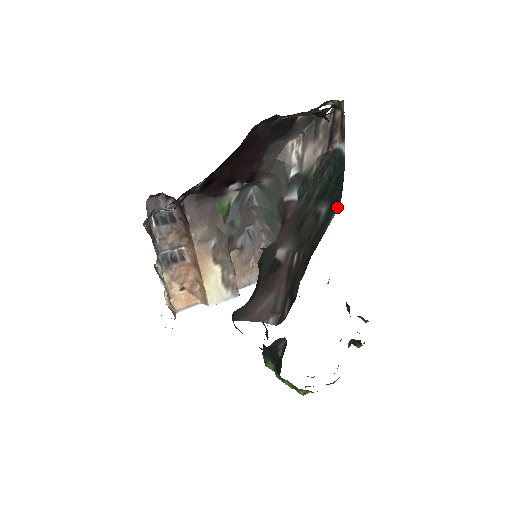
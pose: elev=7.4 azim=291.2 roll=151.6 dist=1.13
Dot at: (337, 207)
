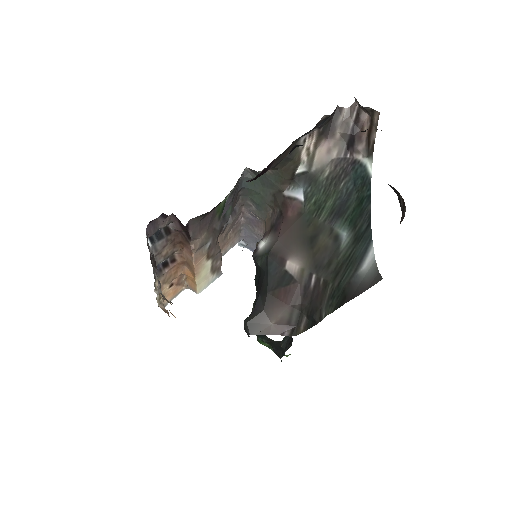
Dot at: (370, 251)
